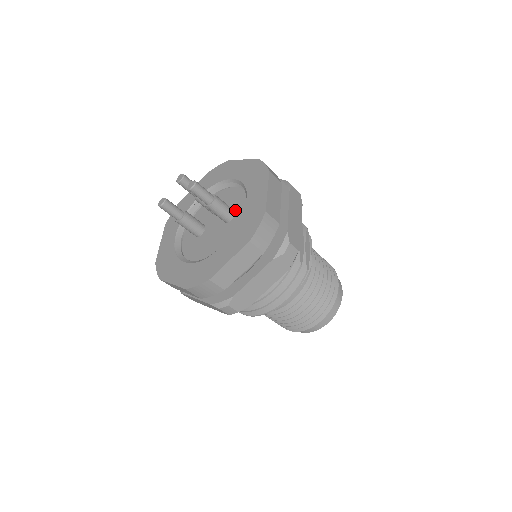
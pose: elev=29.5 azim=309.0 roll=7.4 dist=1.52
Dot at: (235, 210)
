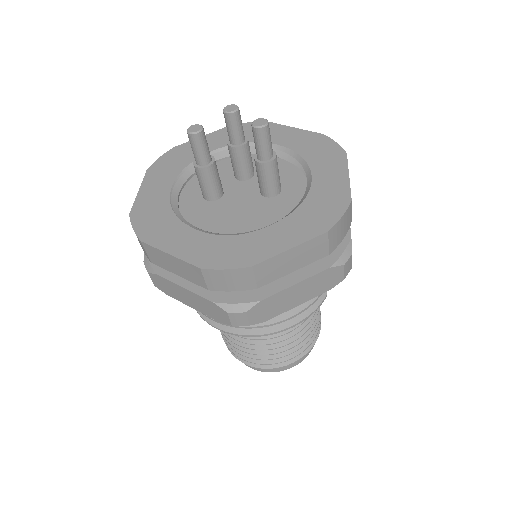
Dot at: (281, 185)
